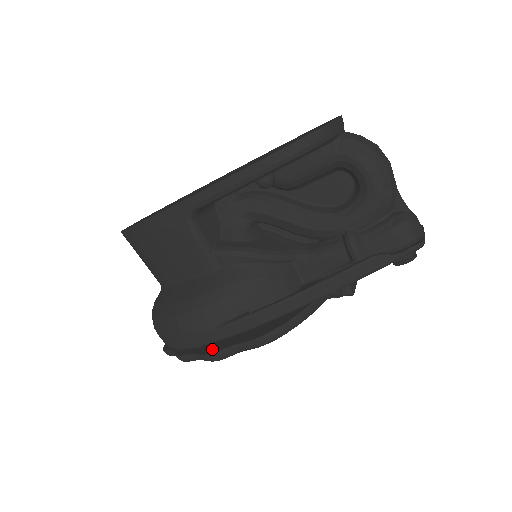
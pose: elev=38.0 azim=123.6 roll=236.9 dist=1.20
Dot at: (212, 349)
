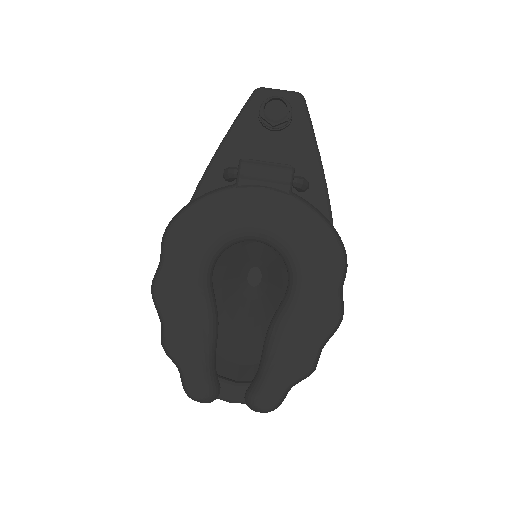
Dot at: occluded
